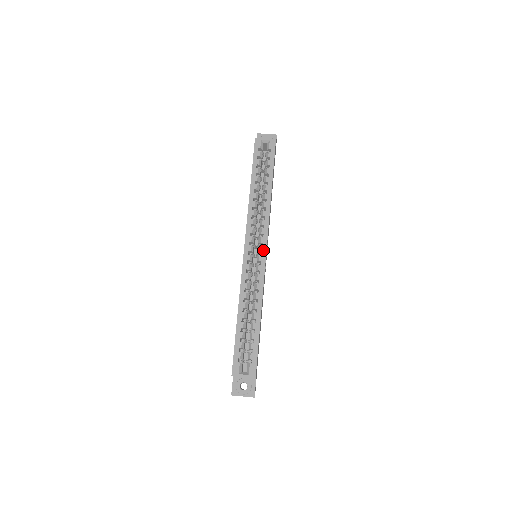
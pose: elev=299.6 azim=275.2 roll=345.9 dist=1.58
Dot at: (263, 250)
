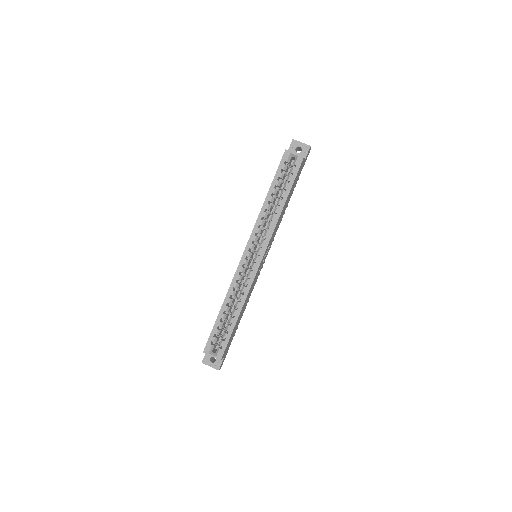
Dot at: (259, 259)
